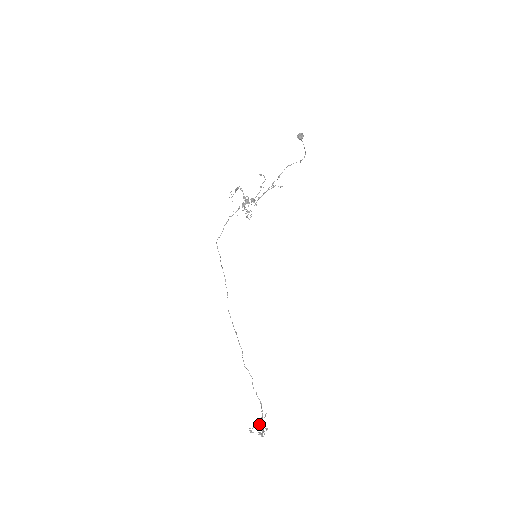
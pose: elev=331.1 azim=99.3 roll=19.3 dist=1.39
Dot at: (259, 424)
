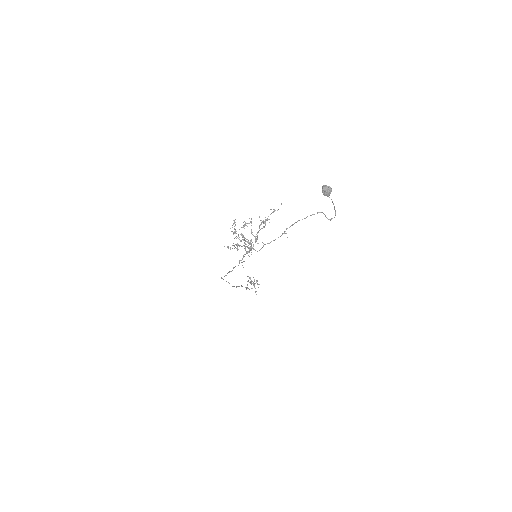
Dot at: occluded
